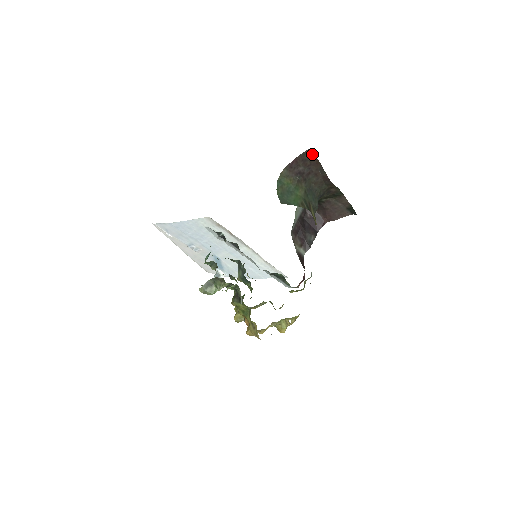
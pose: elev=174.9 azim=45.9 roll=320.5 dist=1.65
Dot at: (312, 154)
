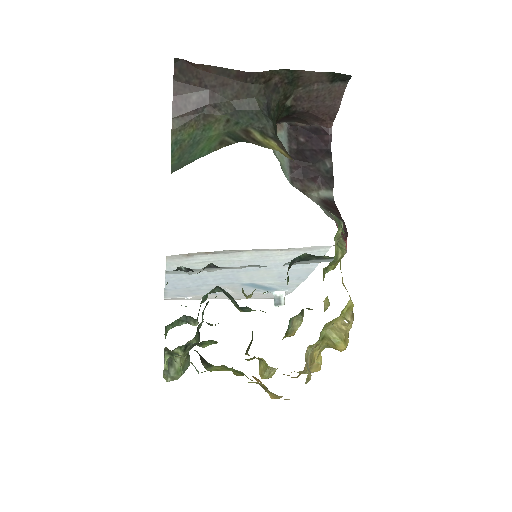
Dot at: (185, 66)
